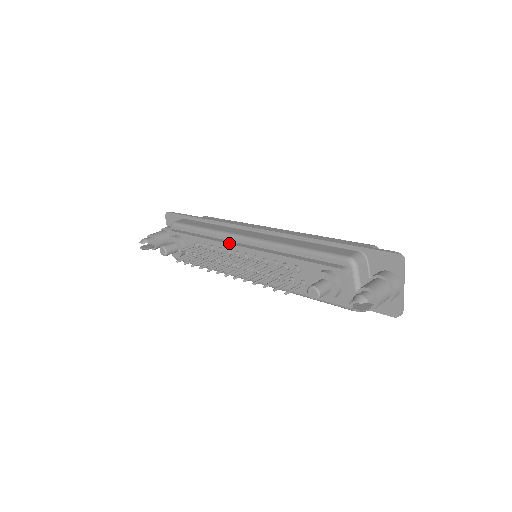
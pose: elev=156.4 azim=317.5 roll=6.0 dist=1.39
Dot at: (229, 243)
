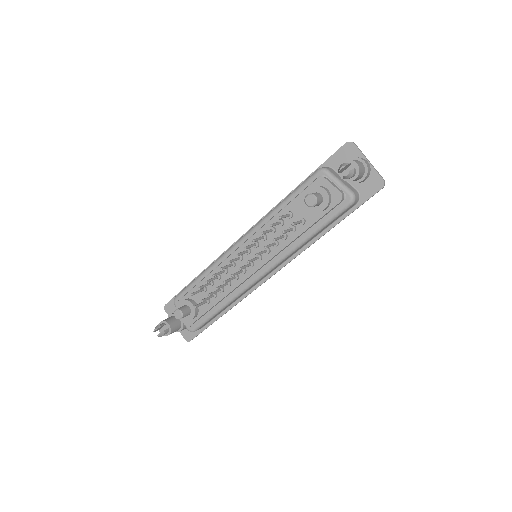
Dot at: (228, 257)
